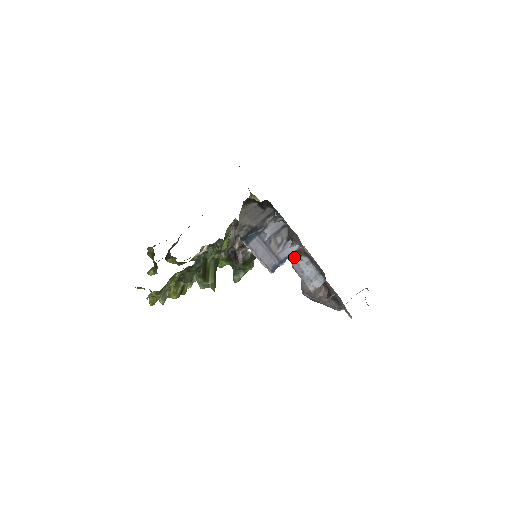
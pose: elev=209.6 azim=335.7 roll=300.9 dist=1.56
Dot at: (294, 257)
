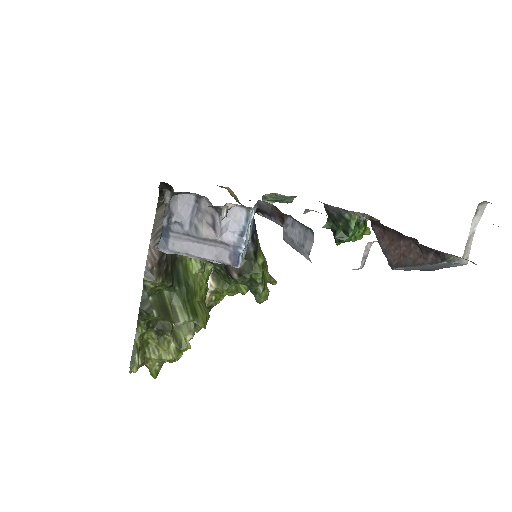
Dot at: occluded
